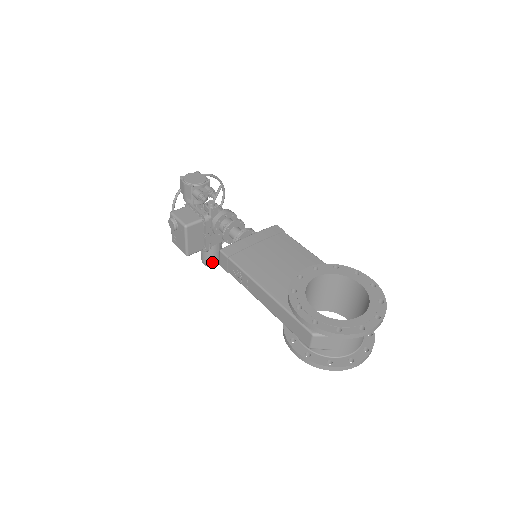
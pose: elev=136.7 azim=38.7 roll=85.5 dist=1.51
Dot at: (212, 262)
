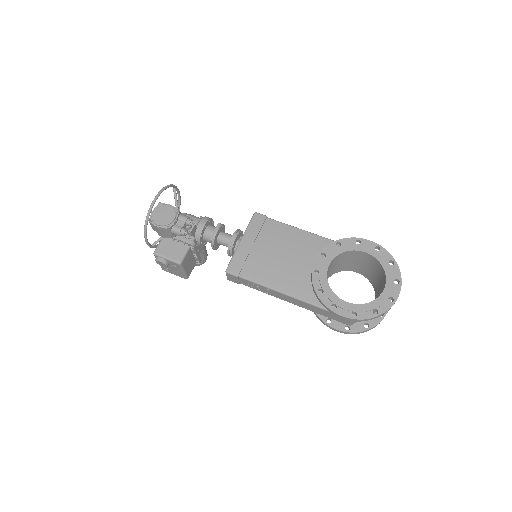
Dot at: (202, 261)
